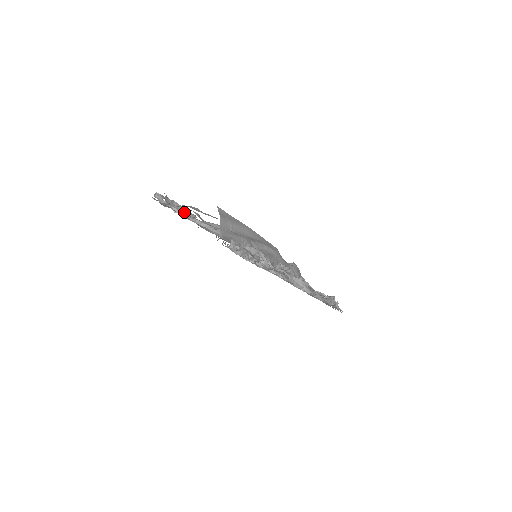
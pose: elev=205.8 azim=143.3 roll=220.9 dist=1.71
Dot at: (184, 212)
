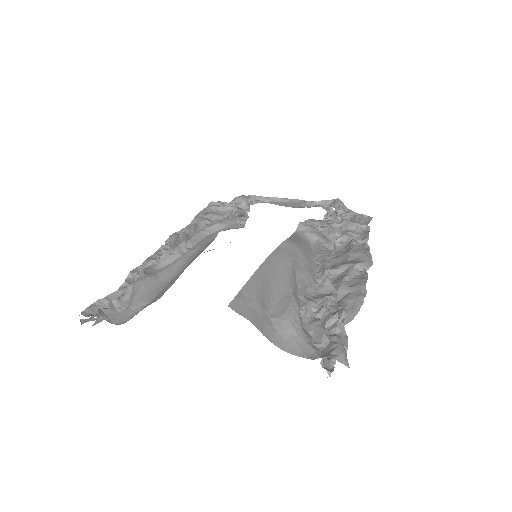
Dot at: occluded
